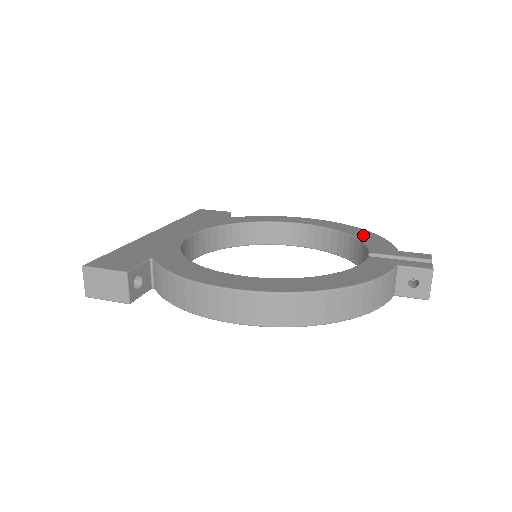
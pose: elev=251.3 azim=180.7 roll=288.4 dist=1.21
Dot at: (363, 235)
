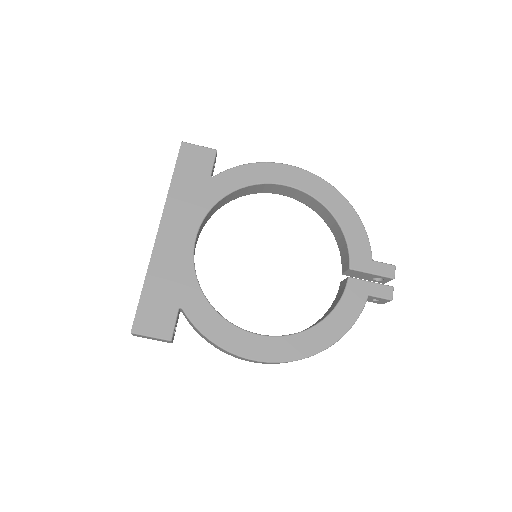
Dot at: (347, 221)
